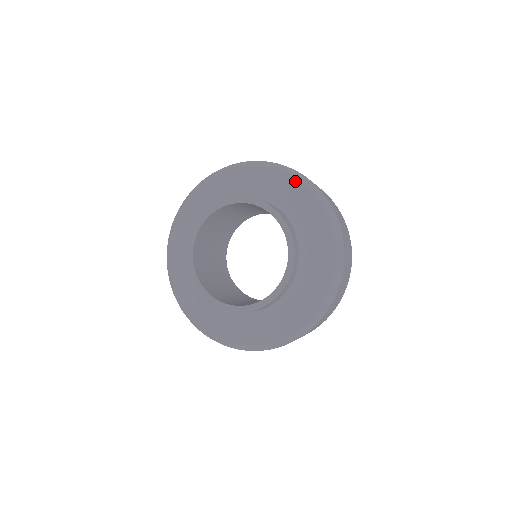
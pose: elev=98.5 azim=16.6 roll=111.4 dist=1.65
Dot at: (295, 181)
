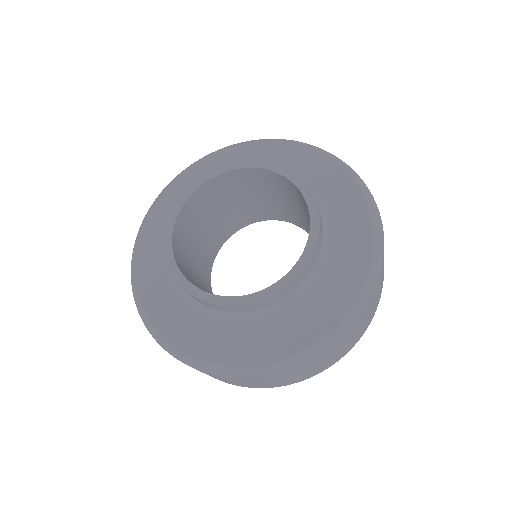
Dot at: (217, 155)
